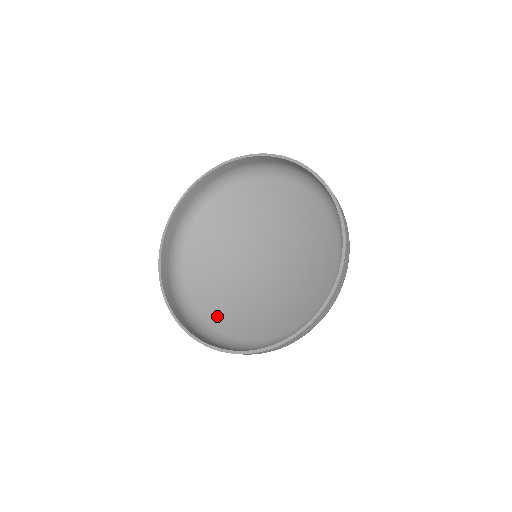
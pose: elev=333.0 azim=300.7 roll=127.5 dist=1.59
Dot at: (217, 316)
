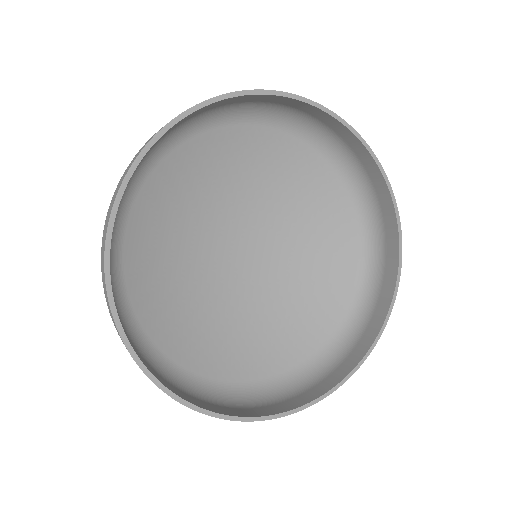
Dot at: (201, 357)
